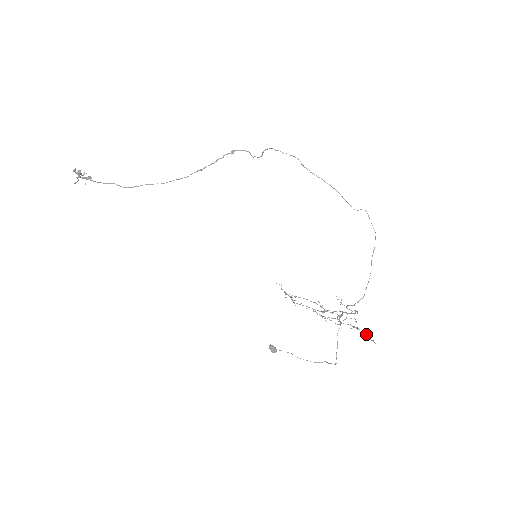
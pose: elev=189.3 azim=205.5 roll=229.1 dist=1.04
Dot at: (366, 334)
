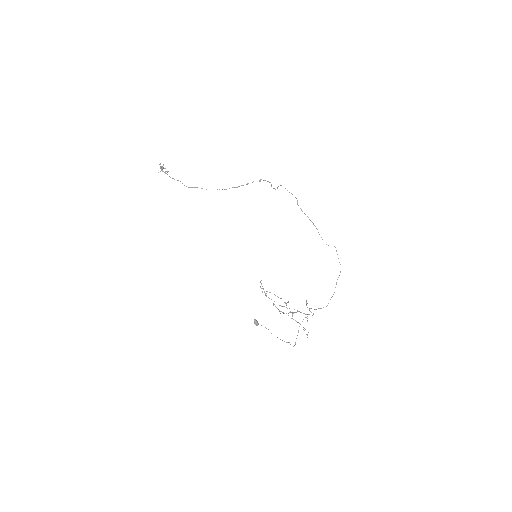
Dot at: occluded
